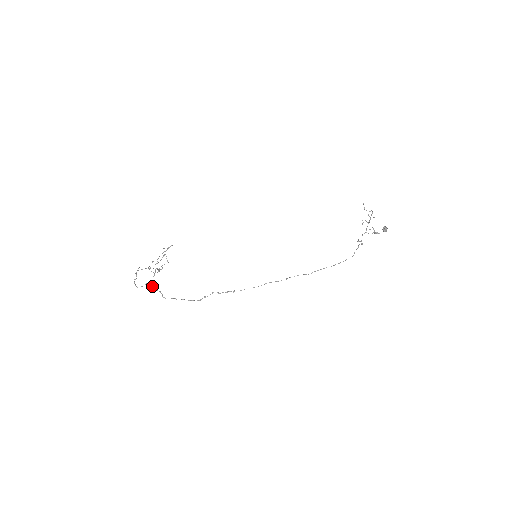
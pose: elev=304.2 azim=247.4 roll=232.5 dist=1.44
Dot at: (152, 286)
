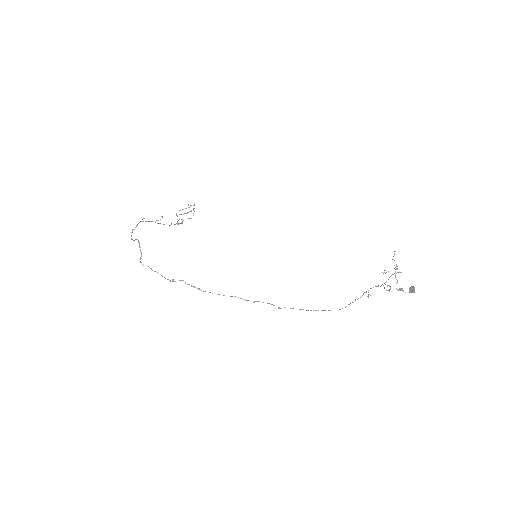
Dot at: (139, 245)
